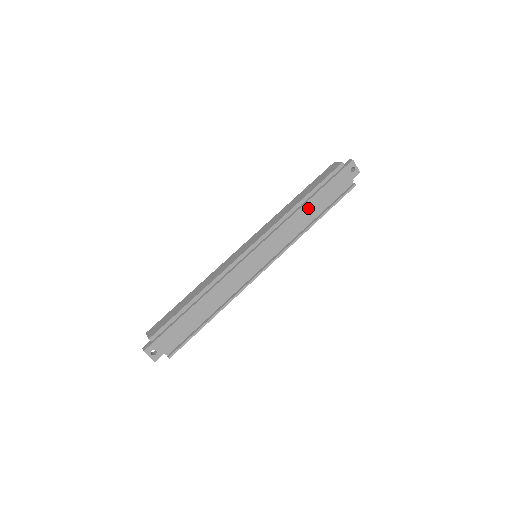
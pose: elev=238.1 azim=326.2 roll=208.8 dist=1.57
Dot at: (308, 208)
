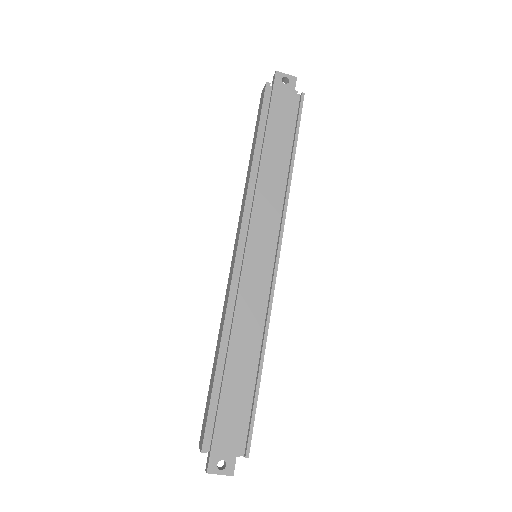
Dot at: (269, 158)
